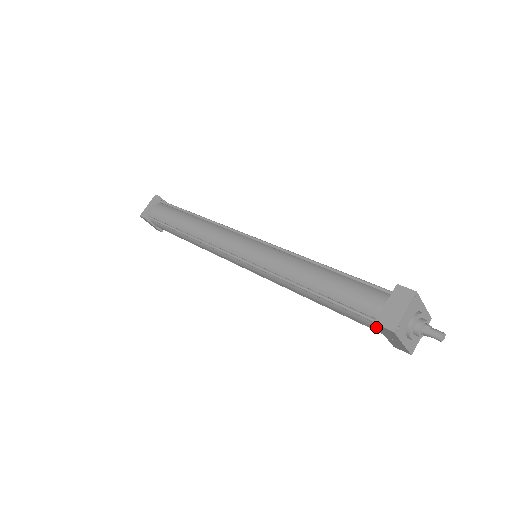
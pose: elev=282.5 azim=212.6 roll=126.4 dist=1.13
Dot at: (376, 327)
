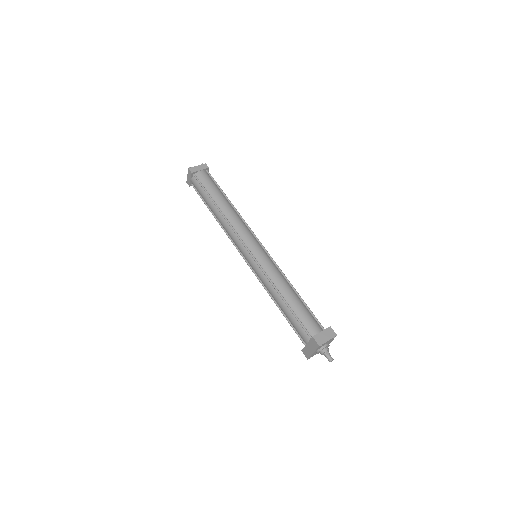
Dot at: (306, 338)
